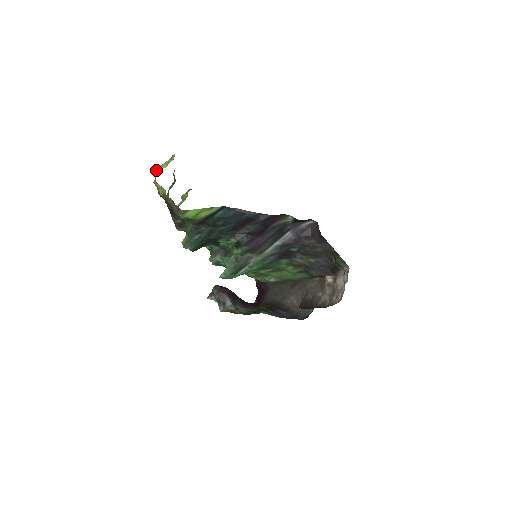
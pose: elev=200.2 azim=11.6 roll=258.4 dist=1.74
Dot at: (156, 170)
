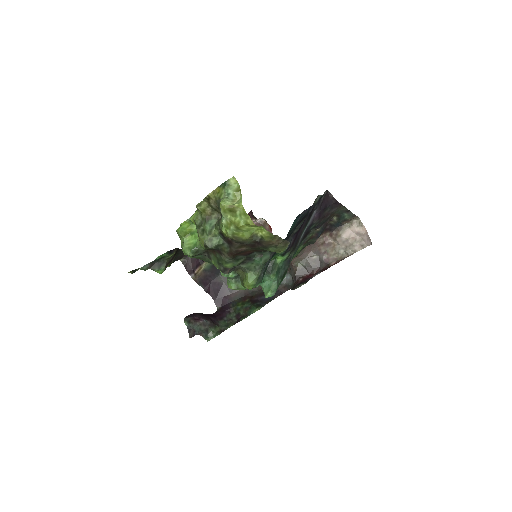
Dot at: (225, 209)
